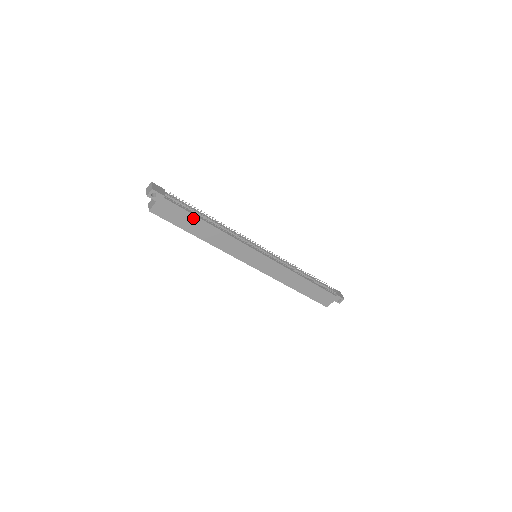
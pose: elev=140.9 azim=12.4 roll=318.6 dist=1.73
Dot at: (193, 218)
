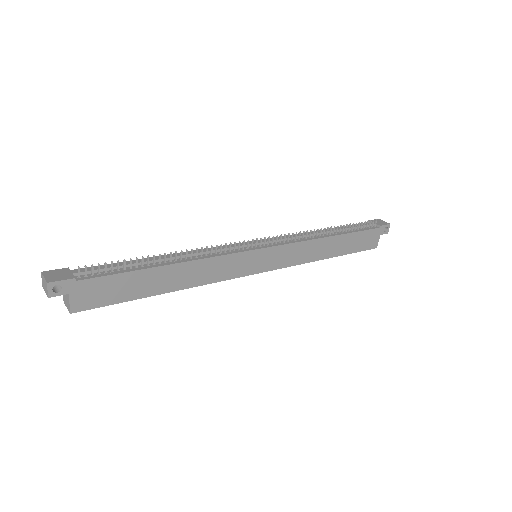
Dot at: (139, 275)
